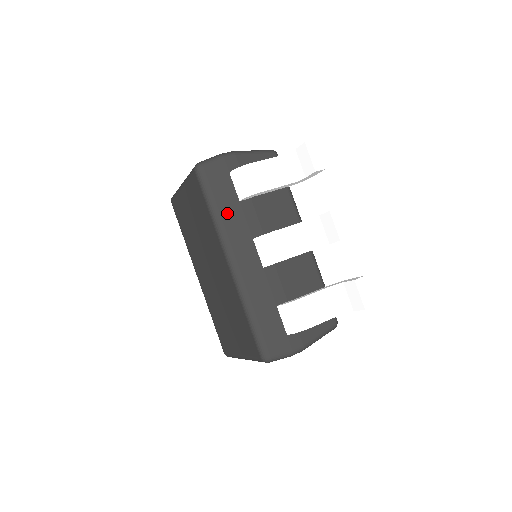
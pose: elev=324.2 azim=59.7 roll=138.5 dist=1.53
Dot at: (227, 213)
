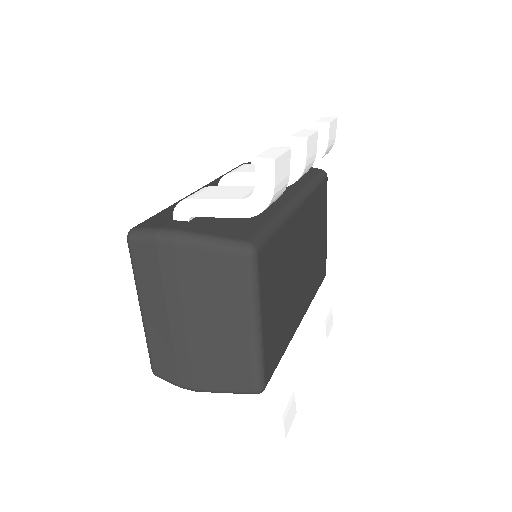
Dot at: occluded
